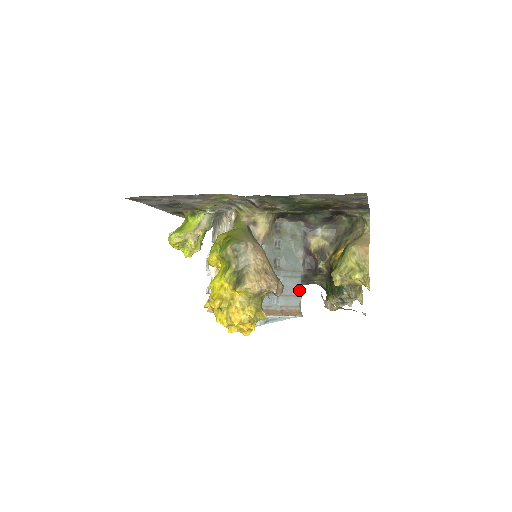
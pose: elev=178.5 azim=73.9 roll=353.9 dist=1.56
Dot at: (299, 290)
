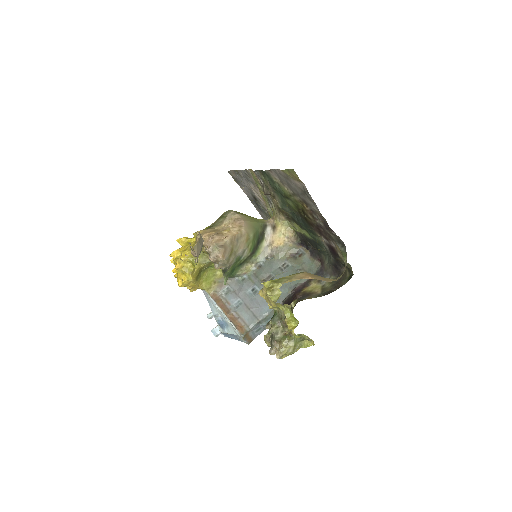
Dot at: (263, 314)
